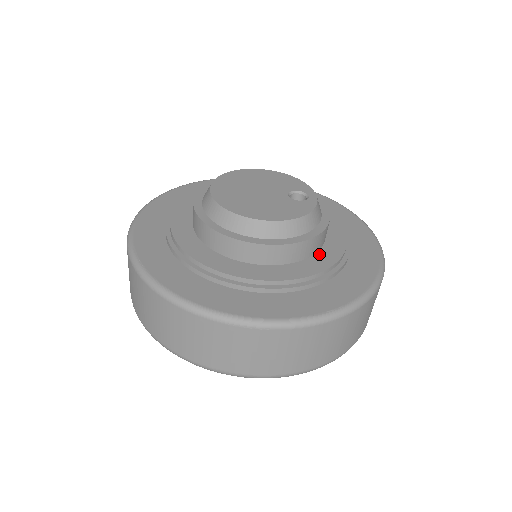
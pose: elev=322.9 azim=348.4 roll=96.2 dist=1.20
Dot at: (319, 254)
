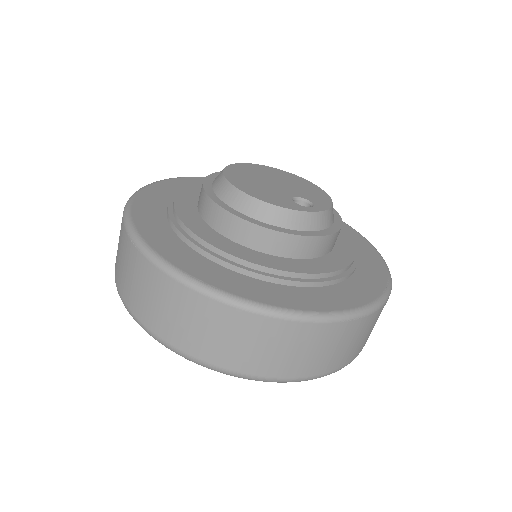
Dot at: (270, 256)
